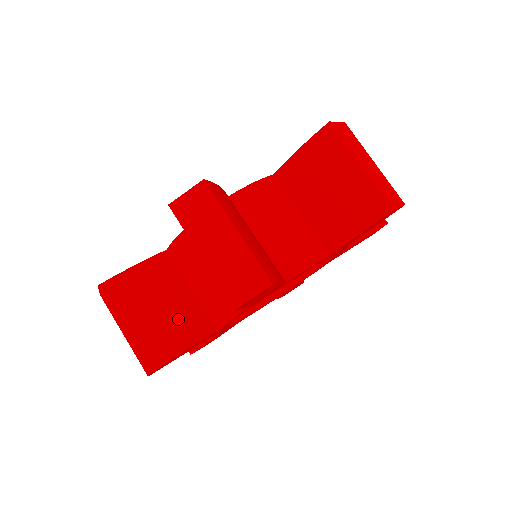
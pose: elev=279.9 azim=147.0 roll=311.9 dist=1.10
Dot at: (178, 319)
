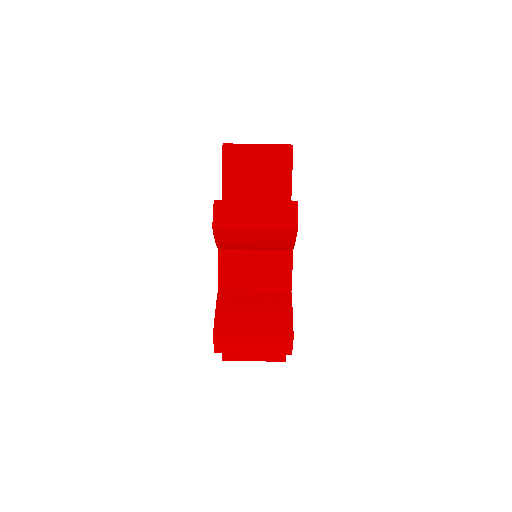
Dot at: (269, 305)
